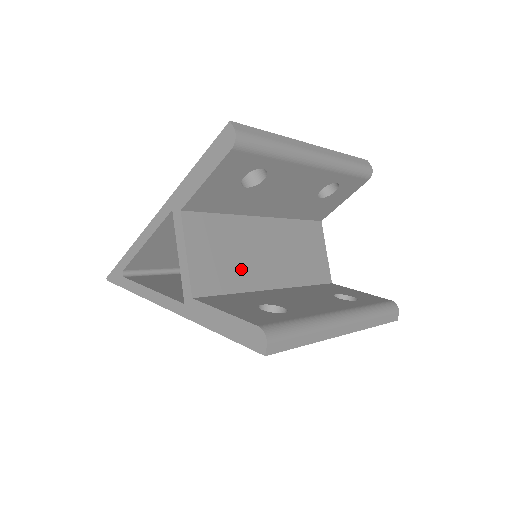
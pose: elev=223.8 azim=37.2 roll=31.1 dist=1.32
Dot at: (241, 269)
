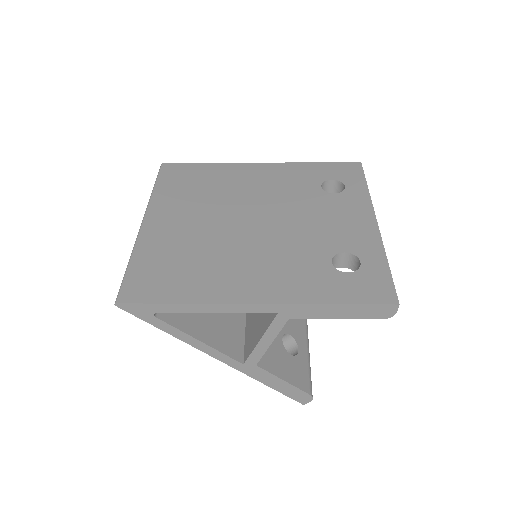
Dot at: occluded
